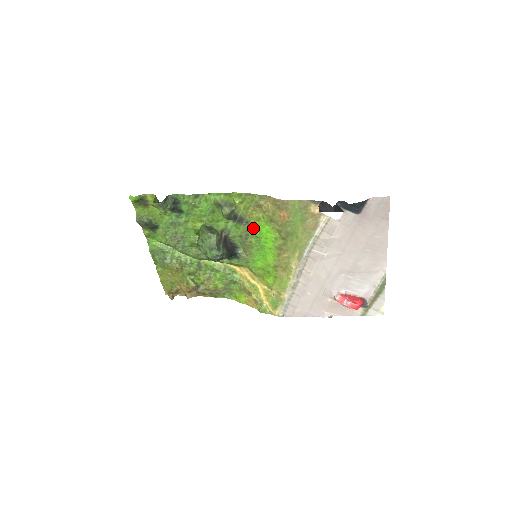
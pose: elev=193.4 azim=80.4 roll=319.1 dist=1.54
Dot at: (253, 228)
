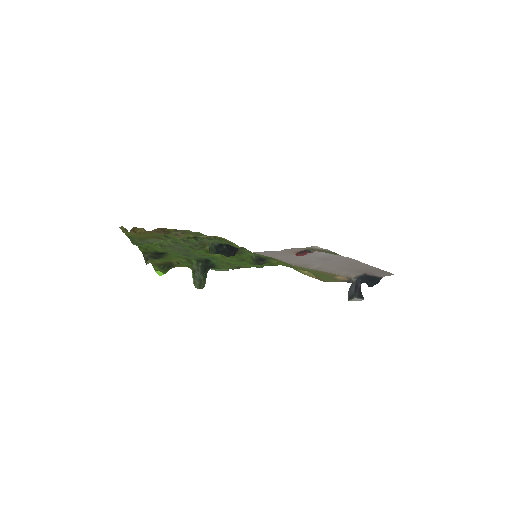
Dot at: occluded
